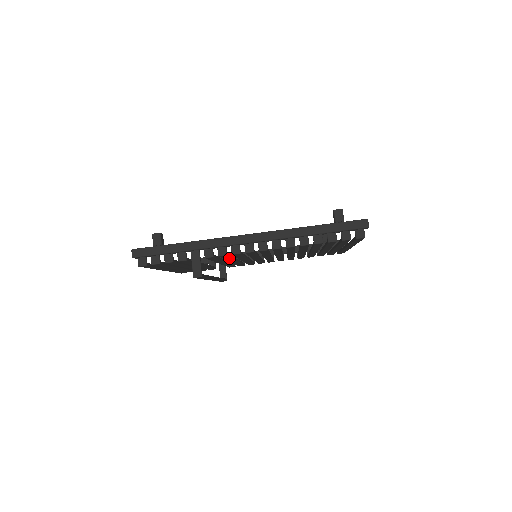
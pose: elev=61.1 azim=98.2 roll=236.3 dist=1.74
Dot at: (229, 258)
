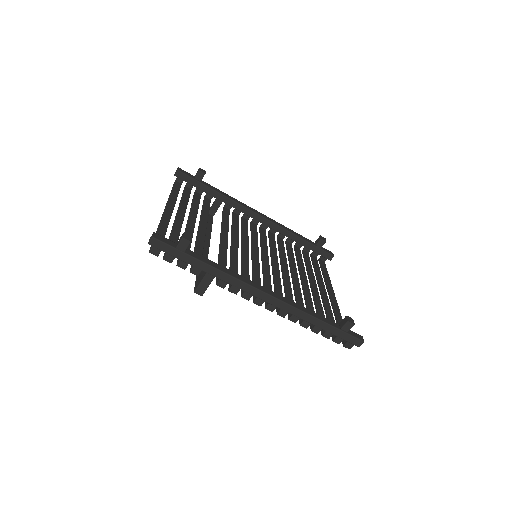
Dot at: occluded
